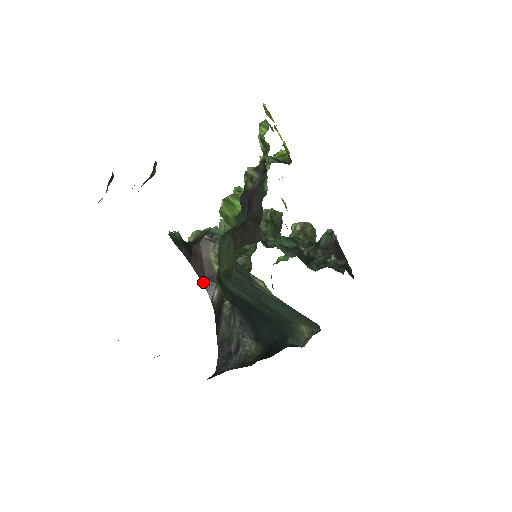
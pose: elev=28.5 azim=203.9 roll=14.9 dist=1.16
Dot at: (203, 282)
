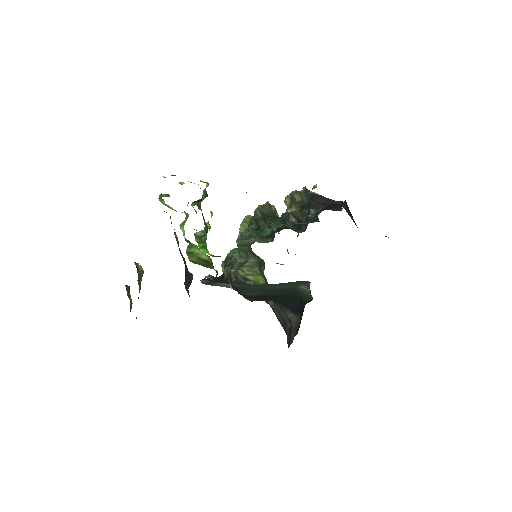
Dot at: occluded
